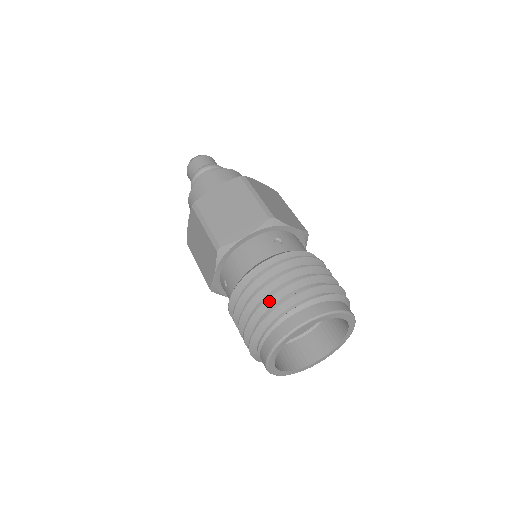
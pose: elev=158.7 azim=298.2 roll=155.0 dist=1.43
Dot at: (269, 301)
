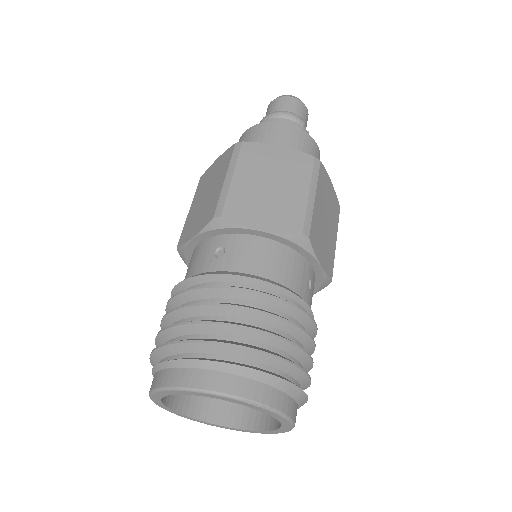
Dot at: (159, 339)
